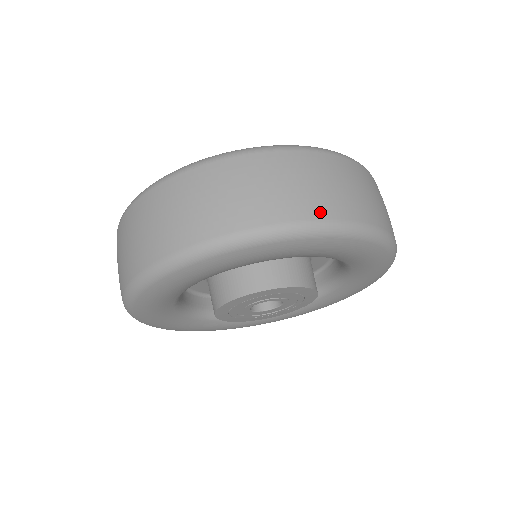
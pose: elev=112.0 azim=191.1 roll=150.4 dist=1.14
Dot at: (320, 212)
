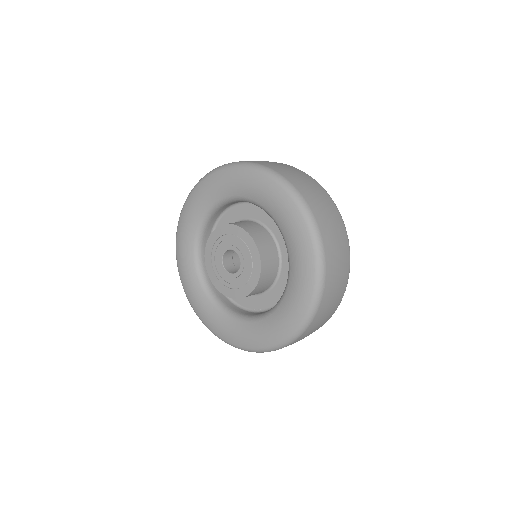
Dot at: (275, 168)
